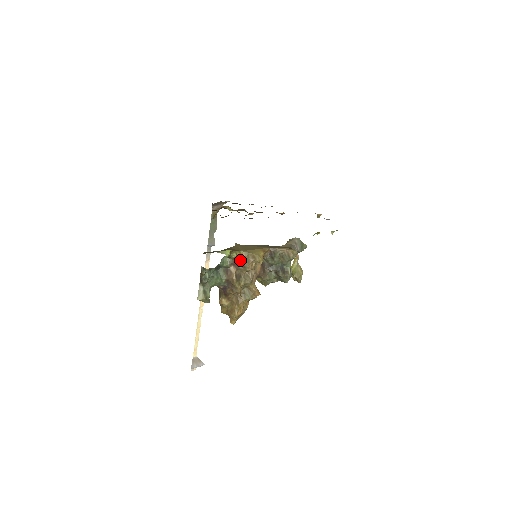
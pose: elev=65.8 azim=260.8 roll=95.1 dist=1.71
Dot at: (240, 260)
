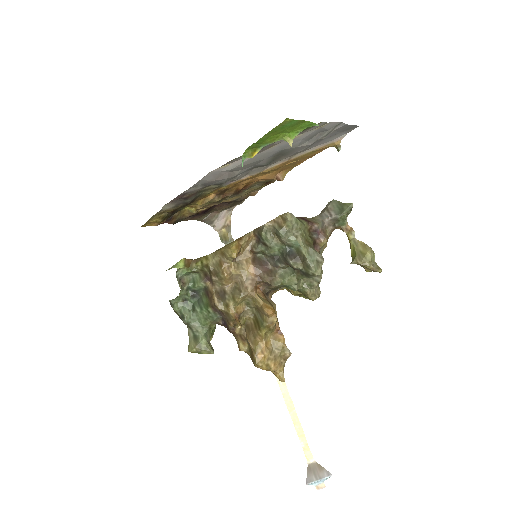
Dot at: (208, 268)
